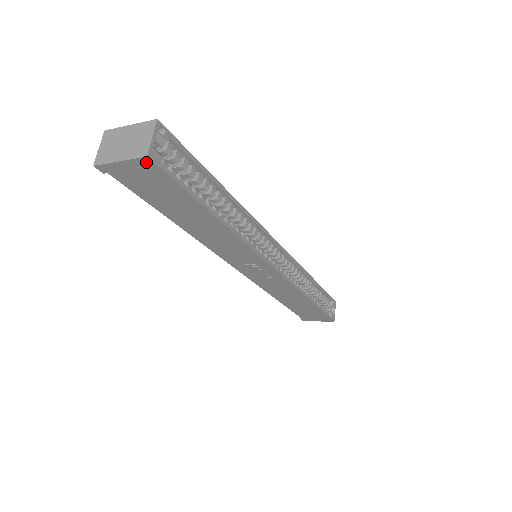
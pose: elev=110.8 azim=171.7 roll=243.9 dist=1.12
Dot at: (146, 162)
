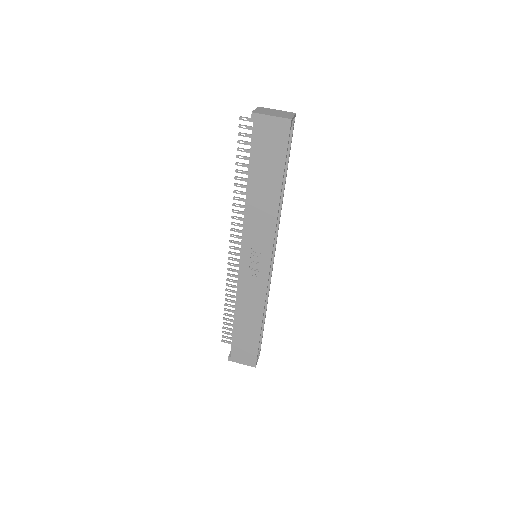
Dot at: (286, 123)
